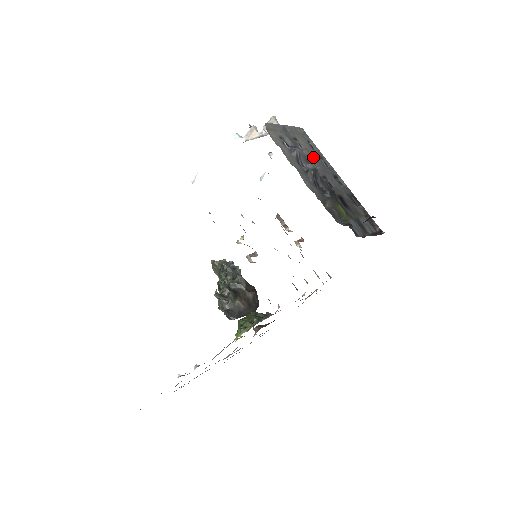
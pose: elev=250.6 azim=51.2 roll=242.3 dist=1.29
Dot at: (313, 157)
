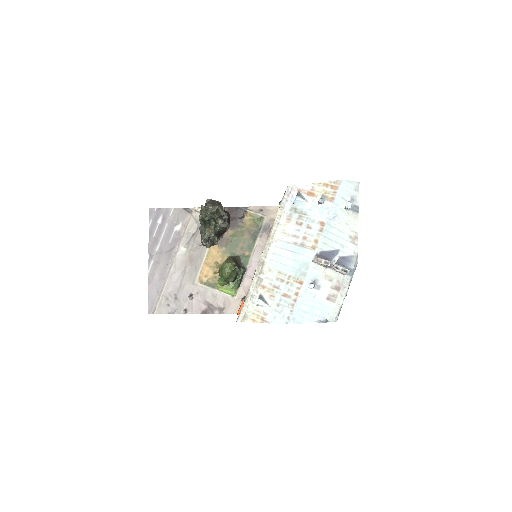
Dot at: occluded
